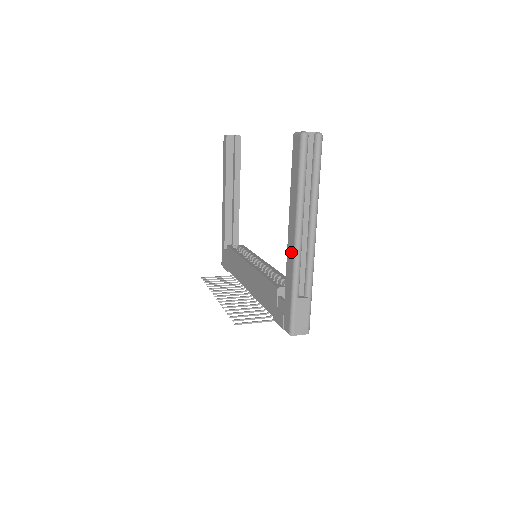
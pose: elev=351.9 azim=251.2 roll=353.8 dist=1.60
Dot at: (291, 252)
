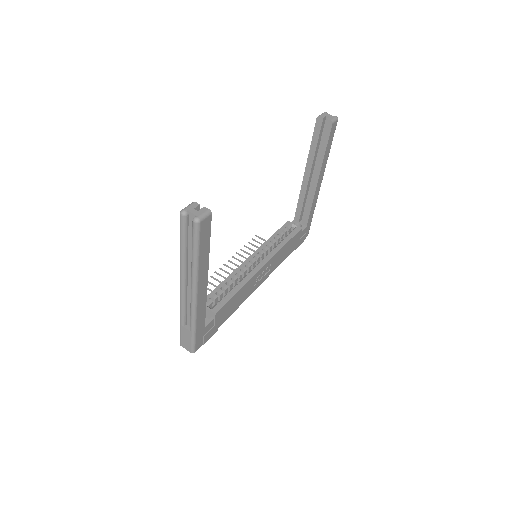
Dot at: occluded
